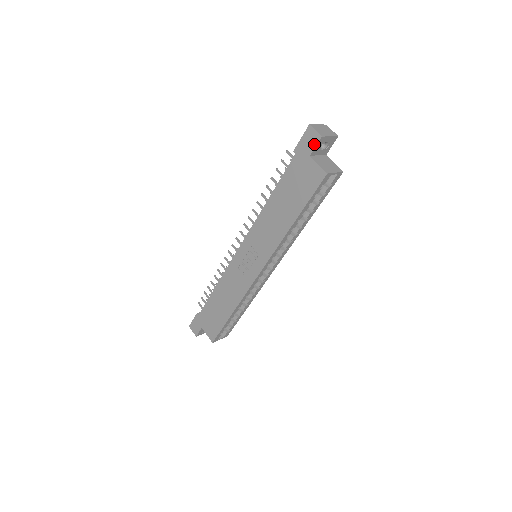
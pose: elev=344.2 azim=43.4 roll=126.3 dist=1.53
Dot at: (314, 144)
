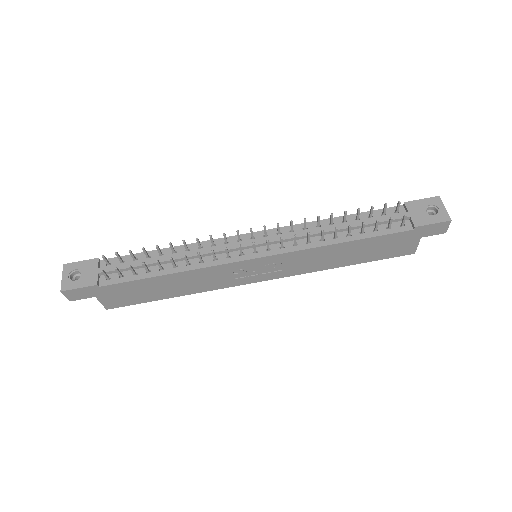
Dot at: (435, 234)
